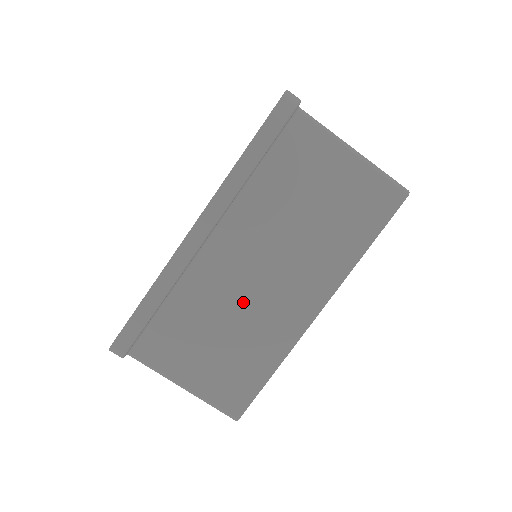
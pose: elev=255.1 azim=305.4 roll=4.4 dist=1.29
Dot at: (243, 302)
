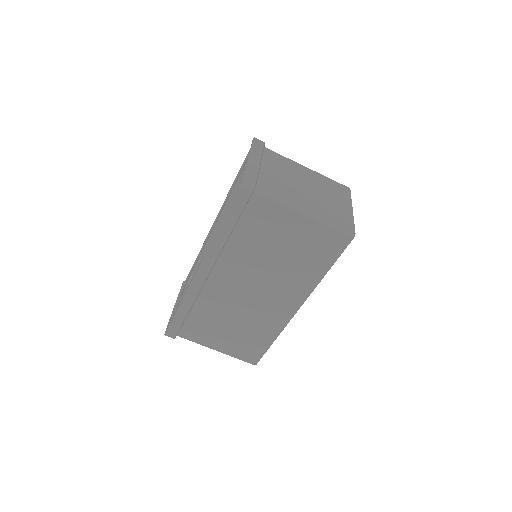
Dot at: (243, 307)
